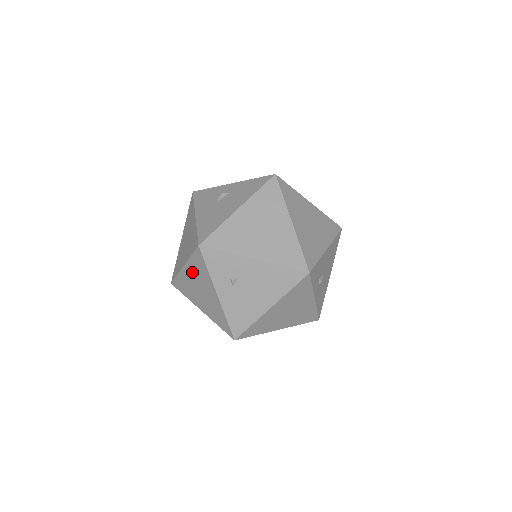
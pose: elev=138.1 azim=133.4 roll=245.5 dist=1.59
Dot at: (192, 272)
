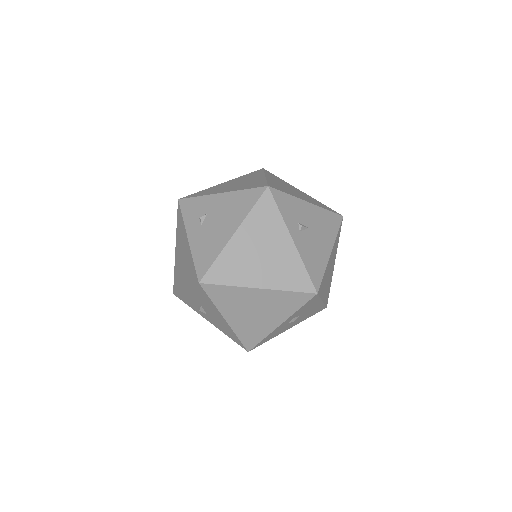
Dot at: (178, 243)
